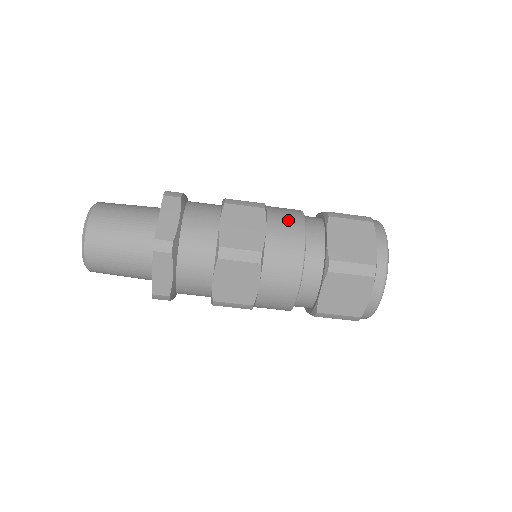
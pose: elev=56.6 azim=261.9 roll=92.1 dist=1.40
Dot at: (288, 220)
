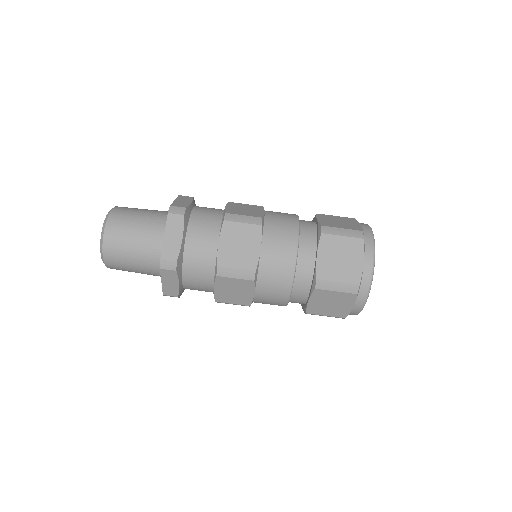
Dot at: occluded
